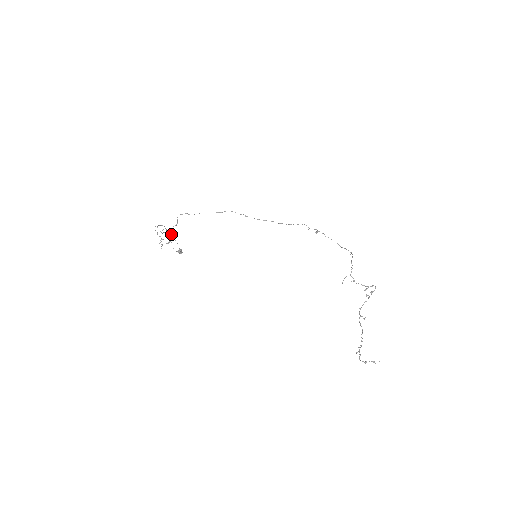
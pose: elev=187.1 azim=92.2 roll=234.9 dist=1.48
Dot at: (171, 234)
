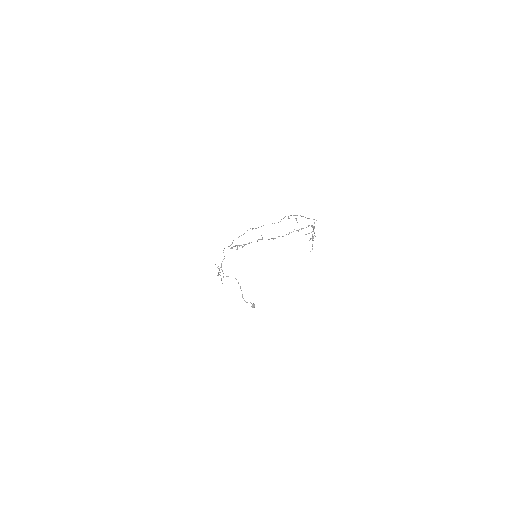
Dot at: occluded
